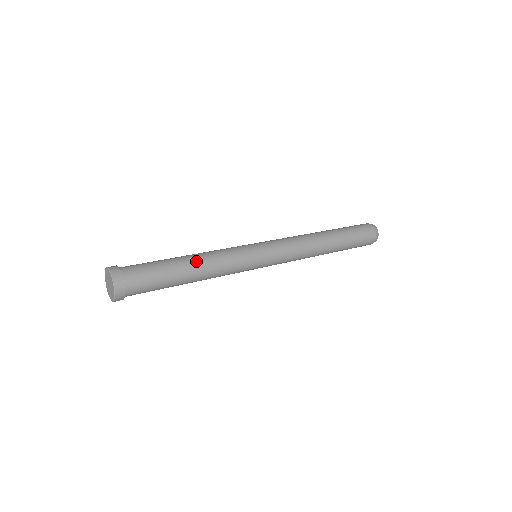
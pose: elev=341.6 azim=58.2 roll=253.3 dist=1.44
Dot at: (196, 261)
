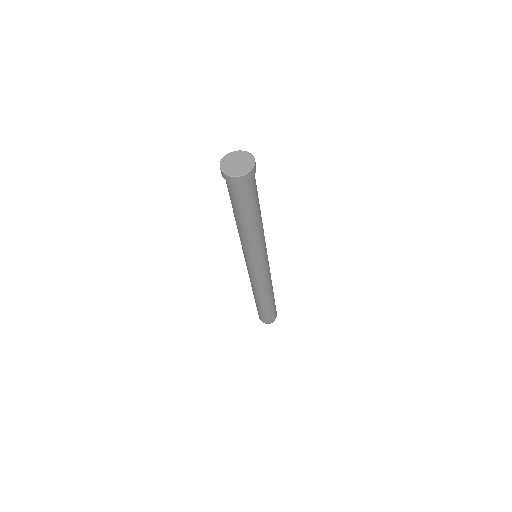
Dot at: occluded
